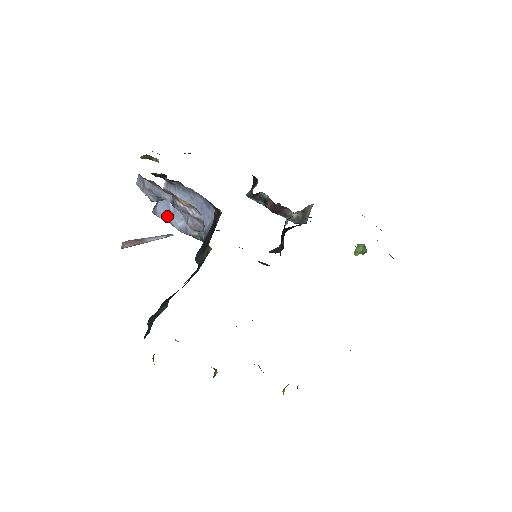
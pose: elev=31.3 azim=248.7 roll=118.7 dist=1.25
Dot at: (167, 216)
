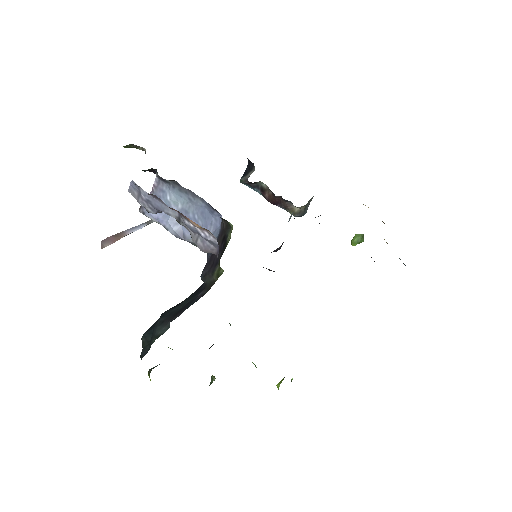
Dot at: (159, 218)
